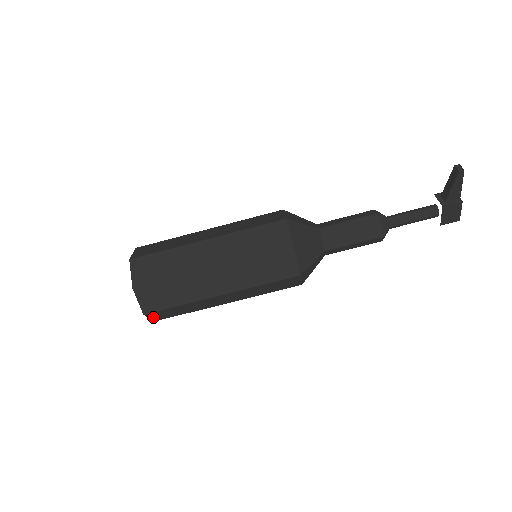
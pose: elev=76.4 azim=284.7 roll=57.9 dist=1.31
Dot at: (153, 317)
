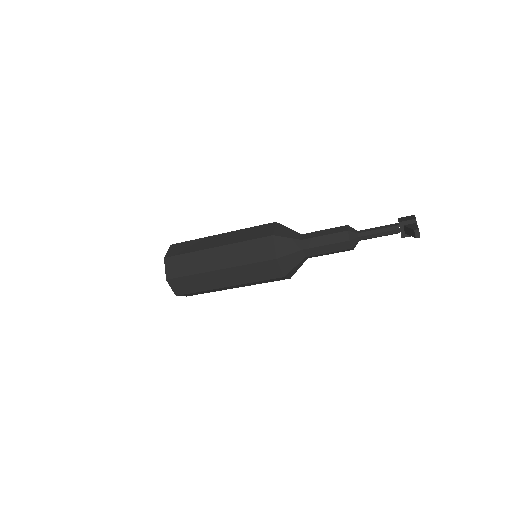
Dot at: occluded
